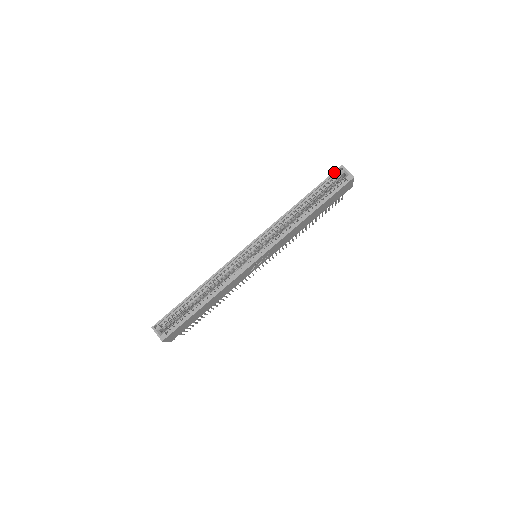
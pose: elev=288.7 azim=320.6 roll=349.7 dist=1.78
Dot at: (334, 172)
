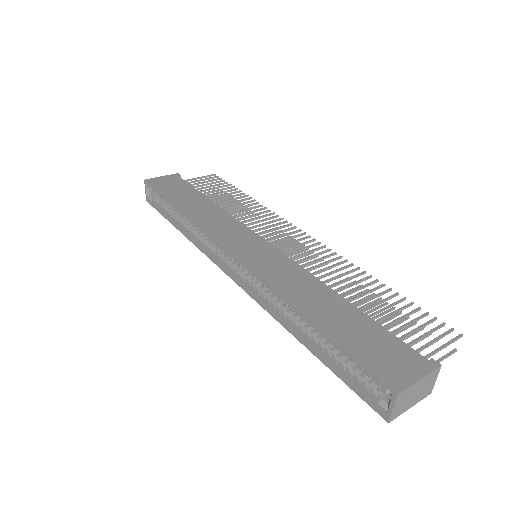
Dot at: (376, 377)
